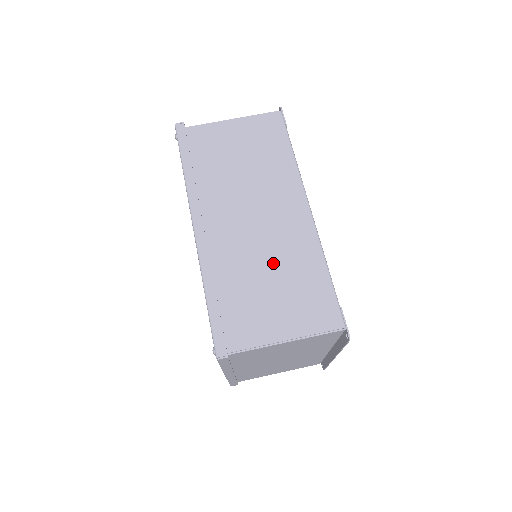
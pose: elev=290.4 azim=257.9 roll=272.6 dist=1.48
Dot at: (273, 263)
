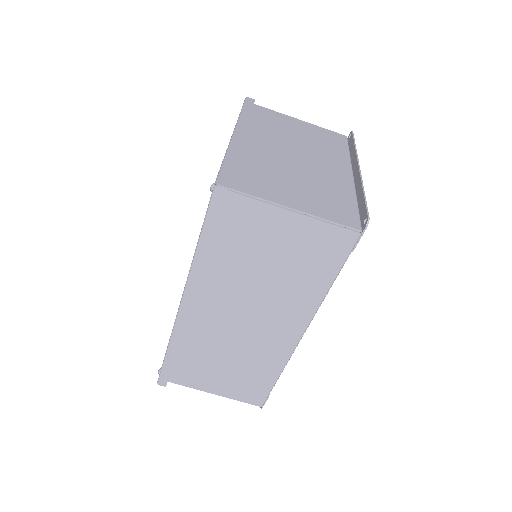
Dot at: (237, 355)
